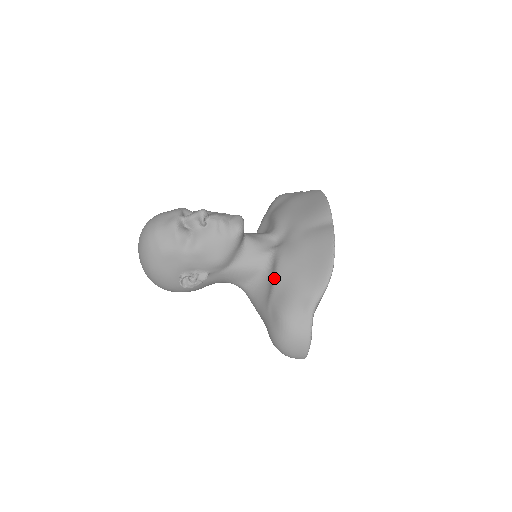
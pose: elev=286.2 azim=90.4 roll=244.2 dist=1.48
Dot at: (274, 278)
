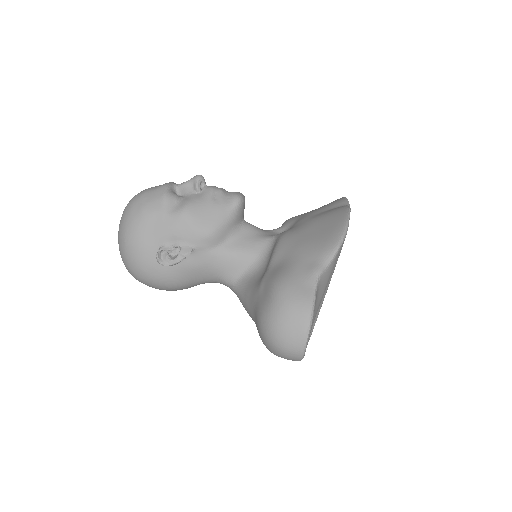
Dot at: (272, 254)
